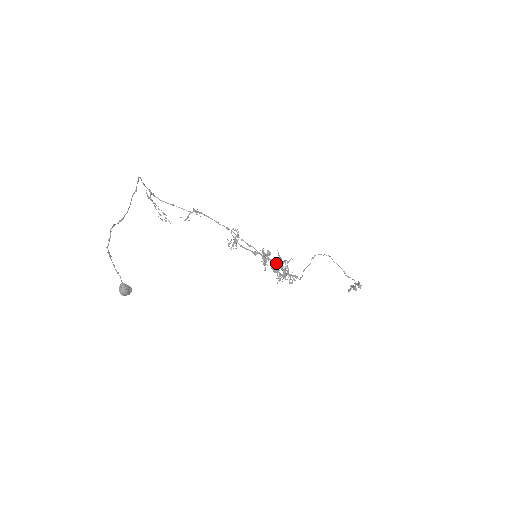
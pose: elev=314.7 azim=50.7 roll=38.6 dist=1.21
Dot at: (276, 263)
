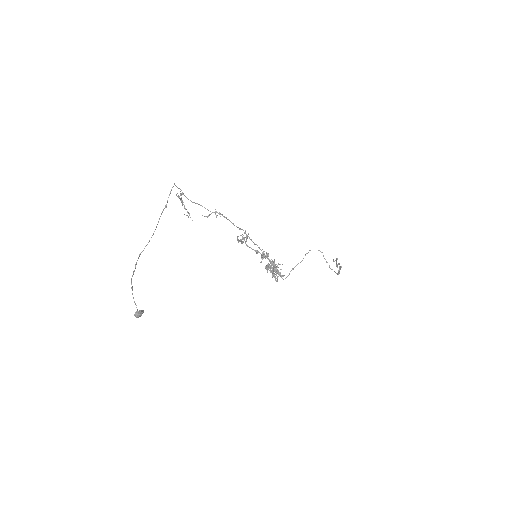
Dot at: (271, 261)
